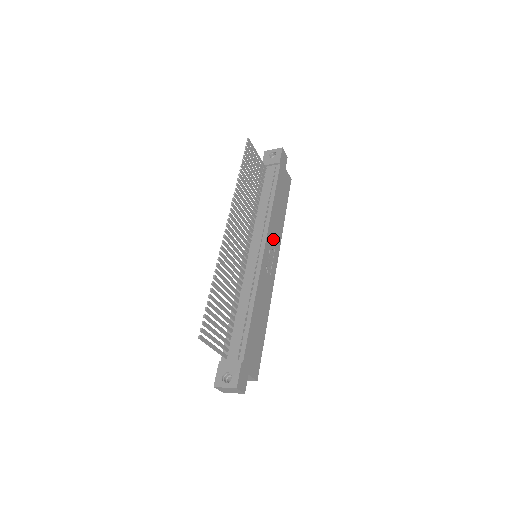
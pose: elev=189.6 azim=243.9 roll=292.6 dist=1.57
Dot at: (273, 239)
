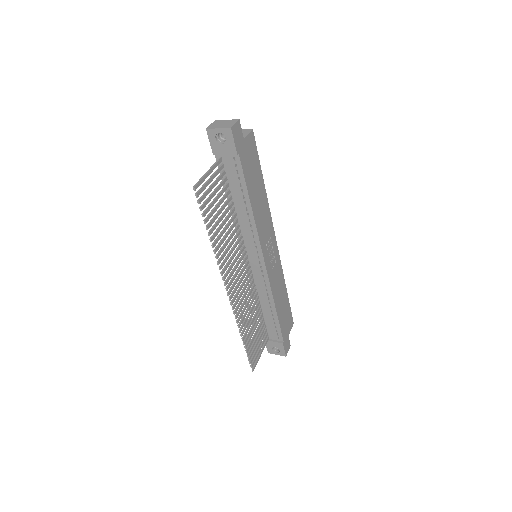
Dot at: (265, 234)
